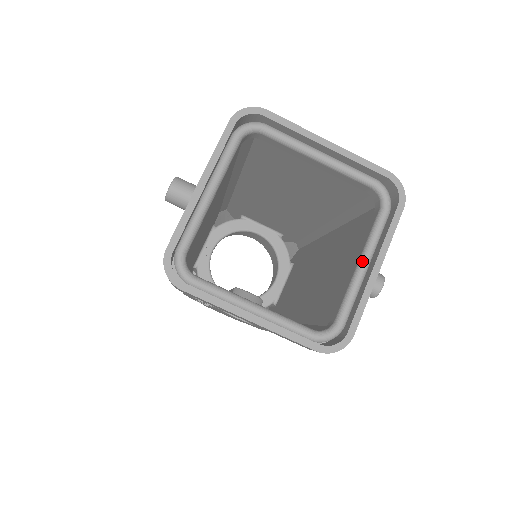
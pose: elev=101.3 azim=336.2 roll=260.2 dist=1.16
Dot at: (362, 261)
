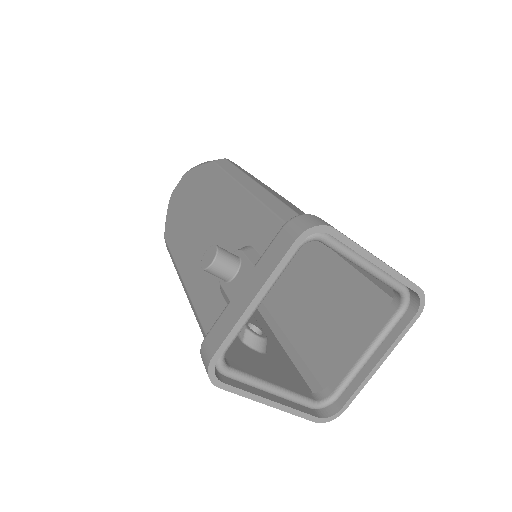
Dot at: (369, 353)
